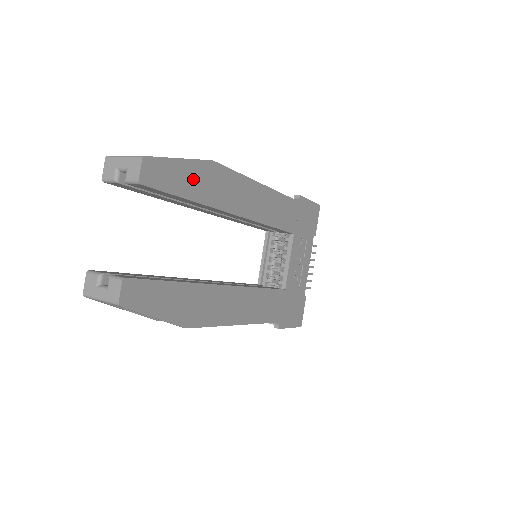
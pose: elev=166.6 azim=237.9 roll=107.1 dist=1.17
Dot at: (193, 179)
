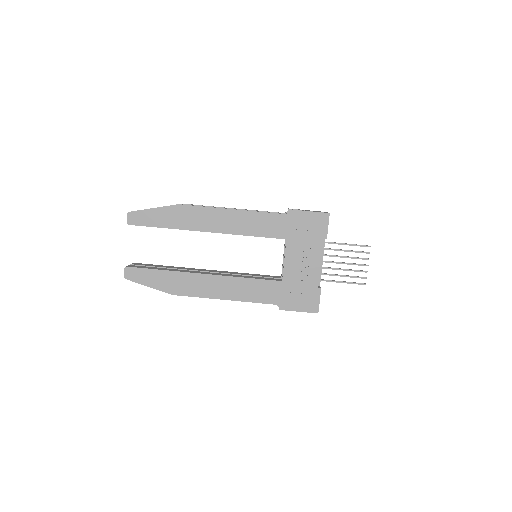
Dot at: (164, 217)
